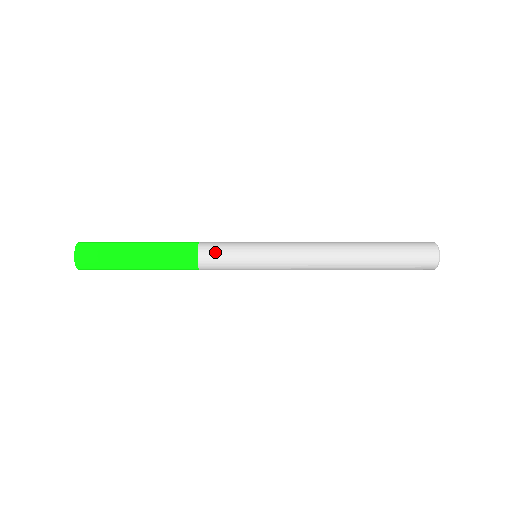
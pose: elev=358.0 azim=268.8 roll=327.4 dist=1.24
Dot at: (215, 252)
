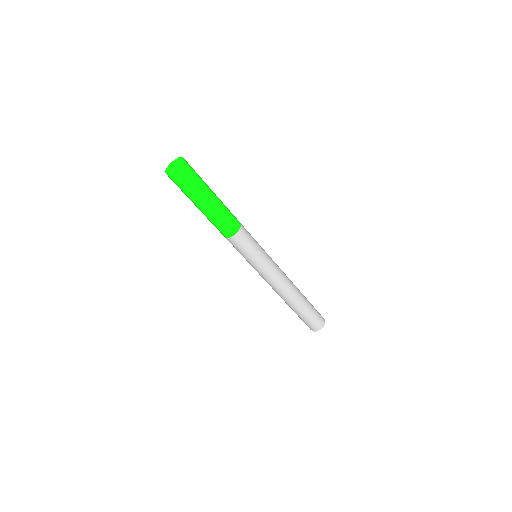
Dot at: (247, 236)
